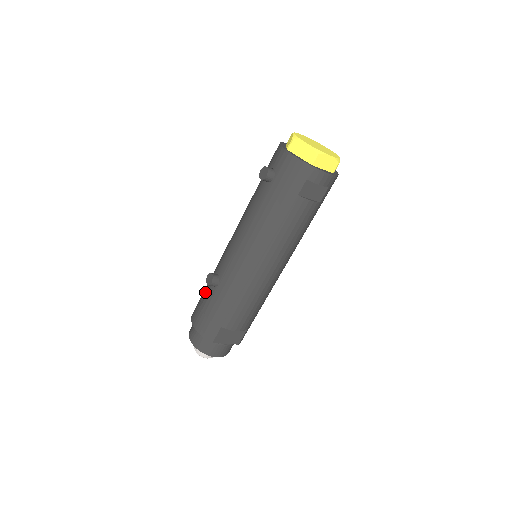
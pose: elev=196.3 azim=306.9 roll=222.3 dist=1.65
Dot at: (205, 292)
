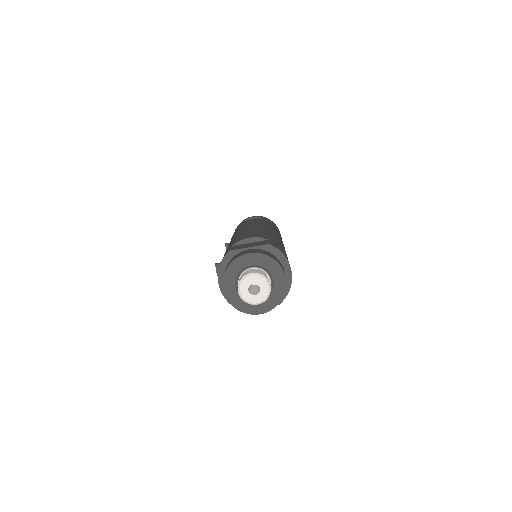
Dot at: occluded
